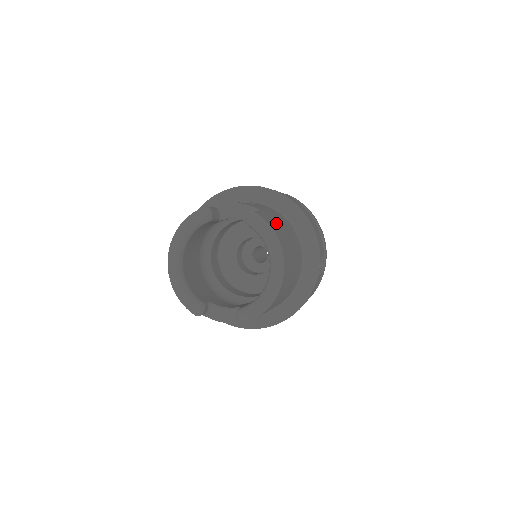
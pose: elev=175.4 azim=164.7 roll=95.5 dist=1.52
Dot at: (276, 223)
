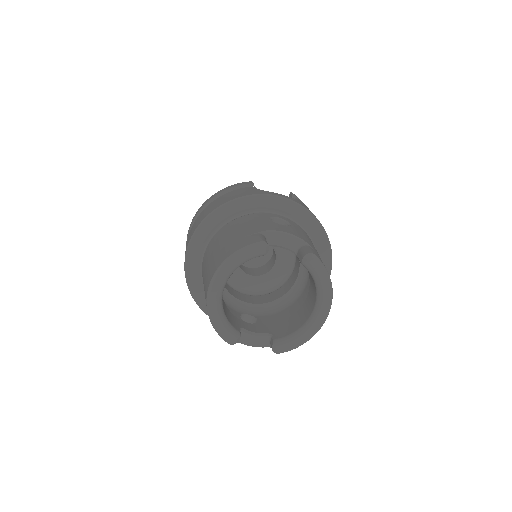
Dot at: occluded
